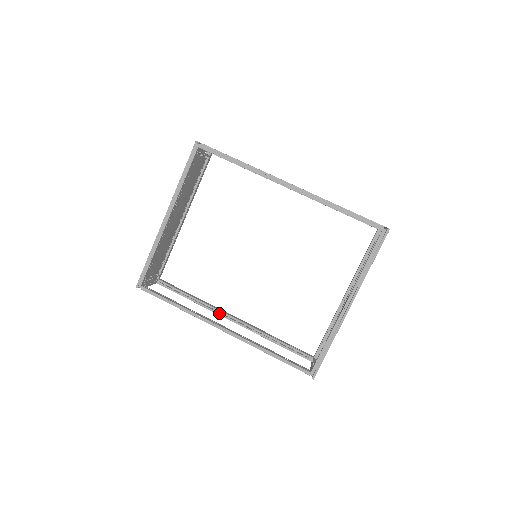
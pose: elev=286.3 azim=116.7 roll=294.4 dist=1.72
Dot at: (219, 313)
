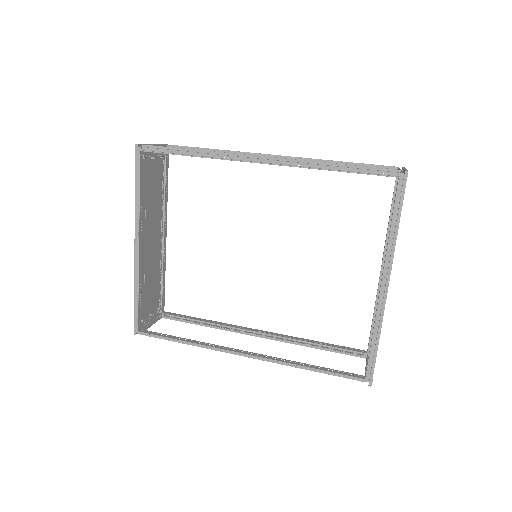
Dot at: (240, 332)
